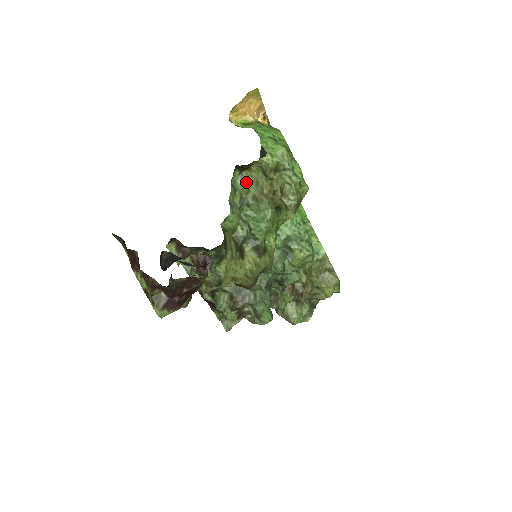
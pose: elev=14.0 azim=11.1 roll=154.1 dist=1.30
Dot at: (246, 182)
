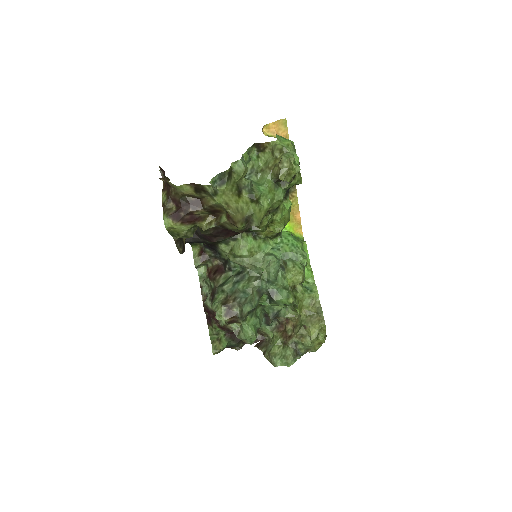
Dot at: (259, 159)
